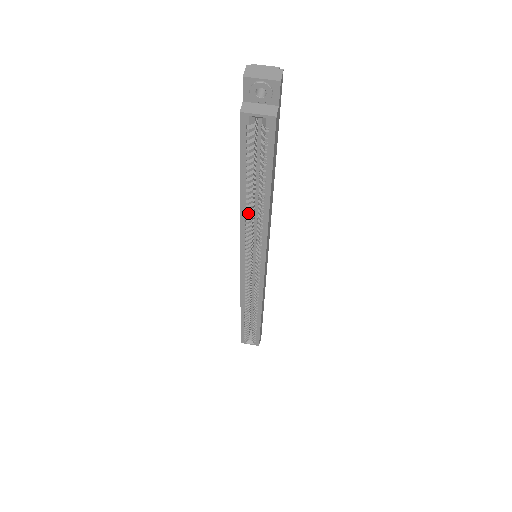
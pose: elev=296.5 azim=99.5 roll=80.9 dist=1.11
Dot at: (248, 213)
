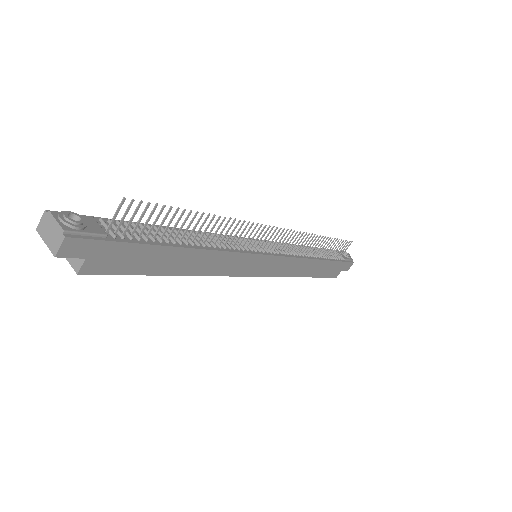
Dot at: occluded
